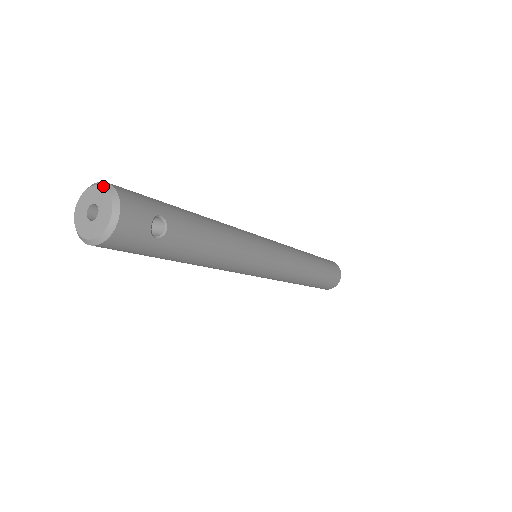
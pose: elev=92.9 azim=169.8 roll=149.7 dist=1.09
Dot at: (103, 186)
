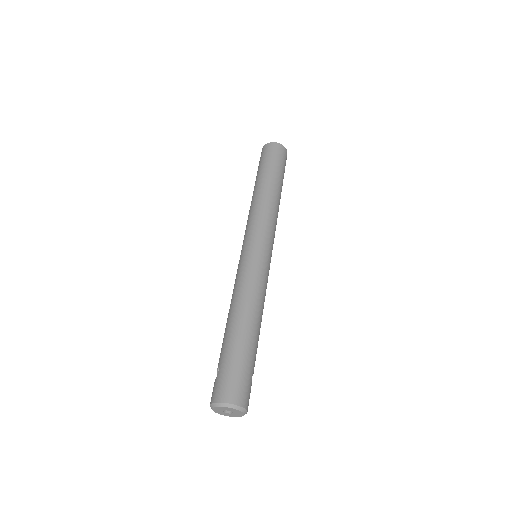
Dot at: (235, 409)
